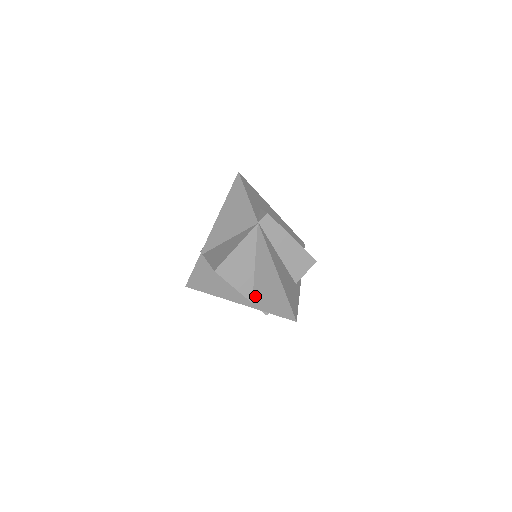
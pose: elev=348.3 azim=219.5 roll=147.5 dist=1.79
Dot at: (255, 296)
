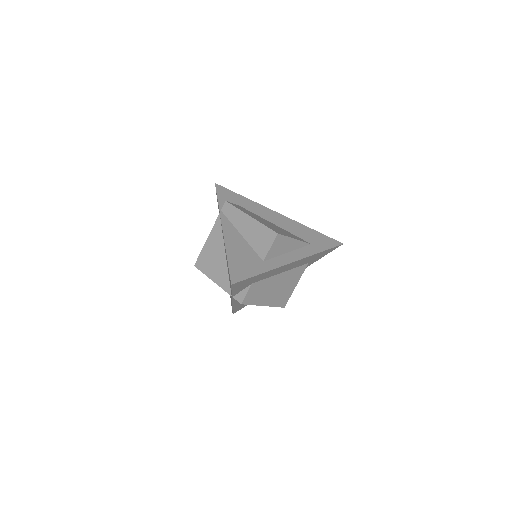
Dot at: occluded
